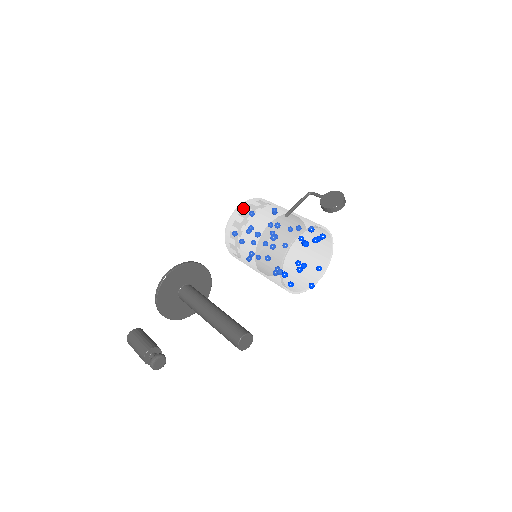
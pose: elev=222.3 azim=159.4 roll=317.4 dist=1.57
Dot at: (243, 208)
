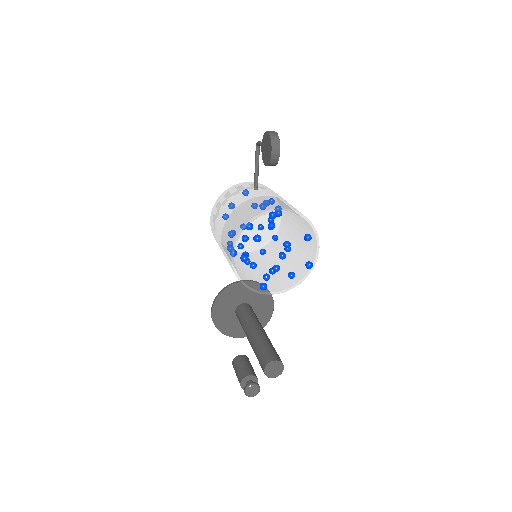
Dot at: (211, 223)
